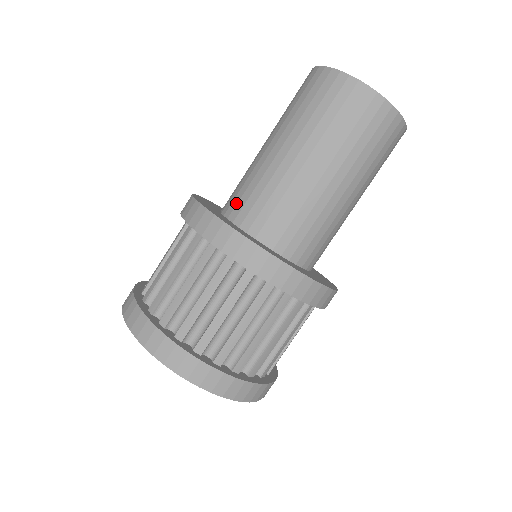
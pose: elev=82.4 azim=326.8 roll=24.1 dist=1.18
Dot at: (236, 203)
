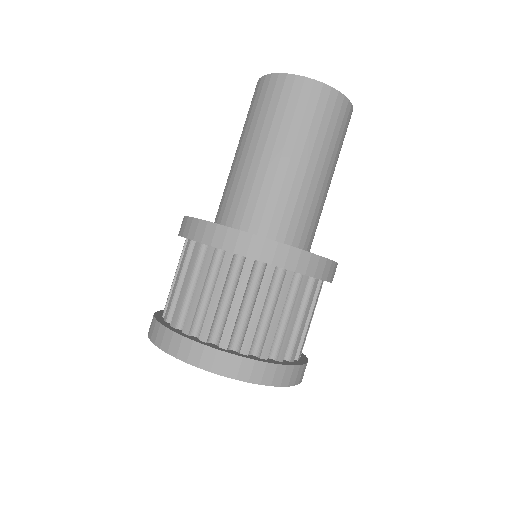
Dot at: occluded
